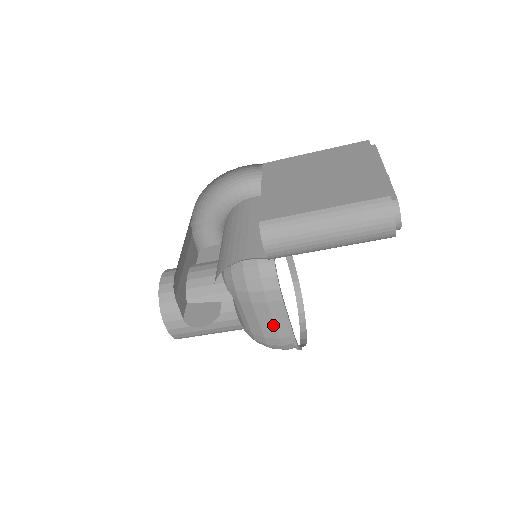
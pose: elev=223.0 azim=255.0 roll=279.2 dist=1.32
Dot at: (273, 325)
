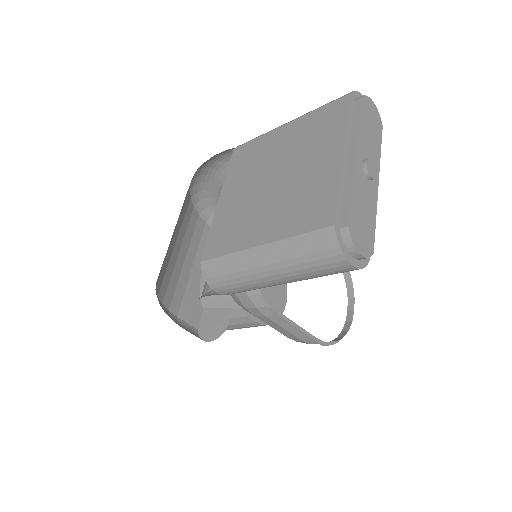
Dot at: (287, 331)
